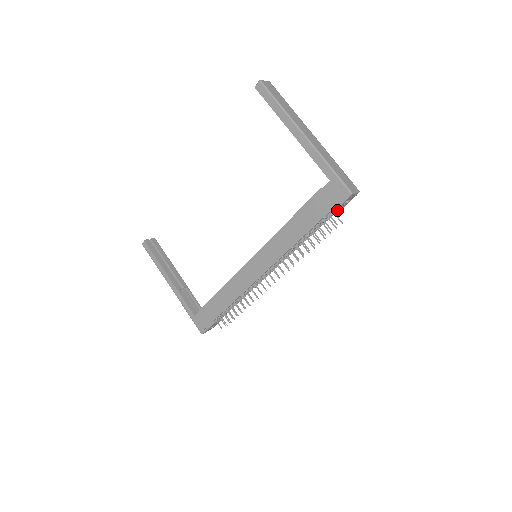
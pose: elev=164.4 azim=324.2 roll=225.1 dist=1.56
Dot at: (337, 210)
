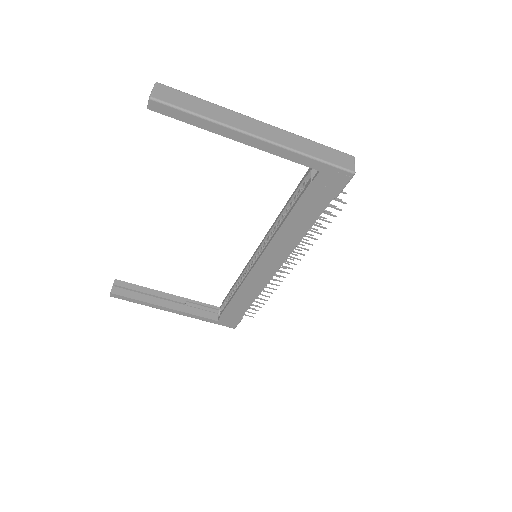
Dot at: occluded
